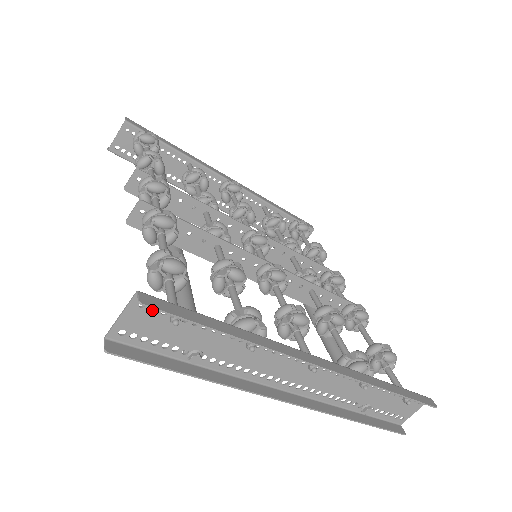
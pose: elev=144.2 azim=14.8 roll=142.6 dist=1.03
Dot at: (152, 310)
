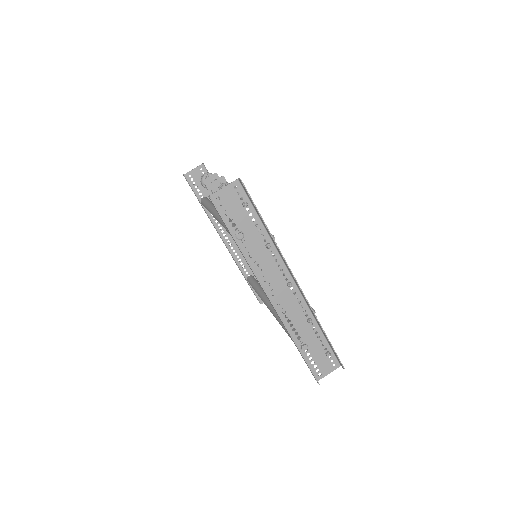
Dot at: (237, 194)
